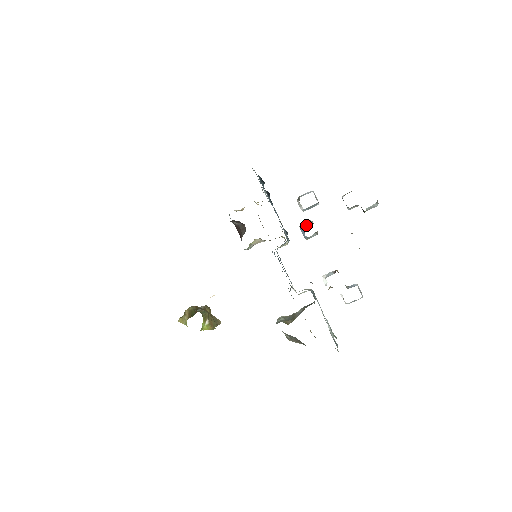
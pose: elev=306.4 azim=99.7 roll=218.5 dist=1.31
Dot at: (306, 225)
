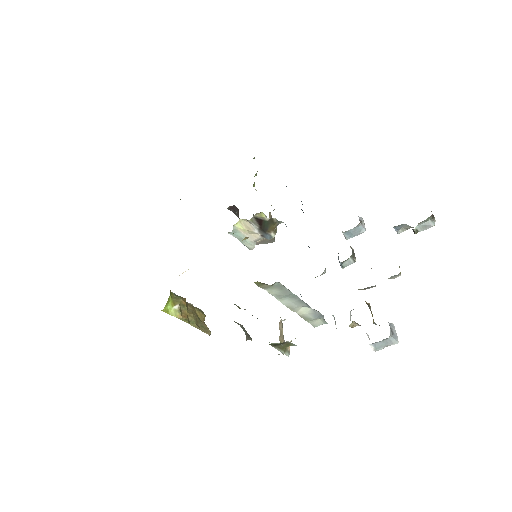
Dot at: occluded
